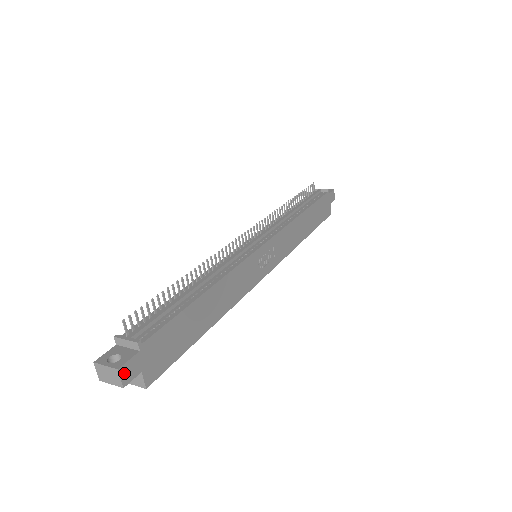
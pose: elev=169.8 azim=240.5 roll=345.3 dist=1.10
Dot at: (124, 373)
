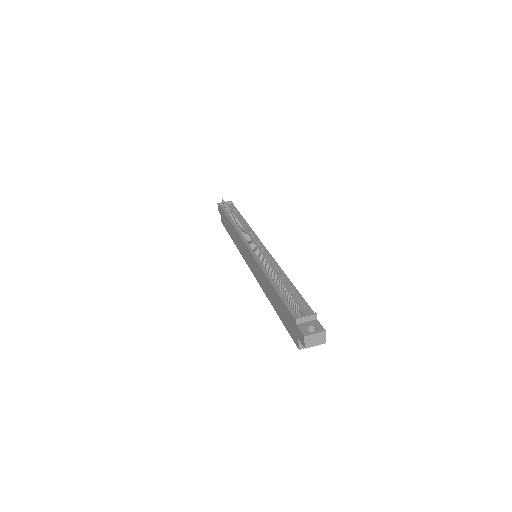
Dot at: (324, 333)
